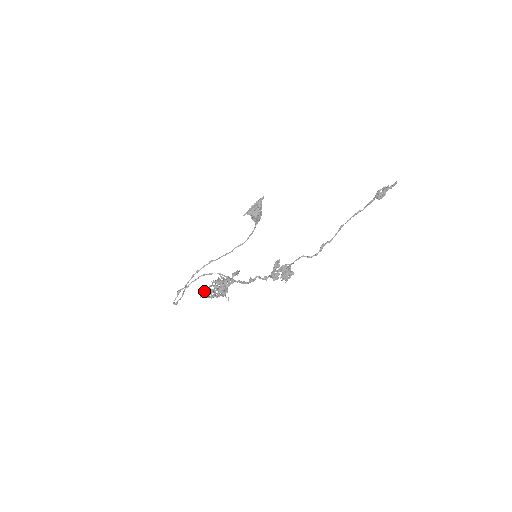
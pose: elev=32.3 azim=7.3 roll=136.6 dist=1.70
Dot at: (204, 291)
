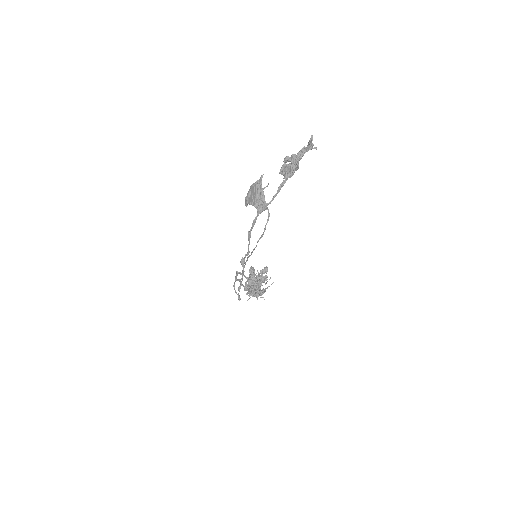
Dot at: occluded
